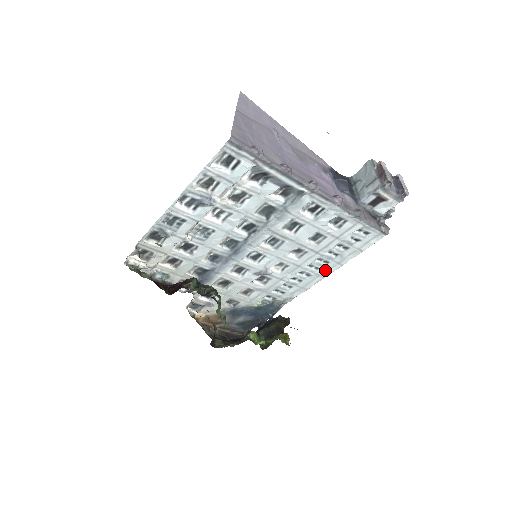
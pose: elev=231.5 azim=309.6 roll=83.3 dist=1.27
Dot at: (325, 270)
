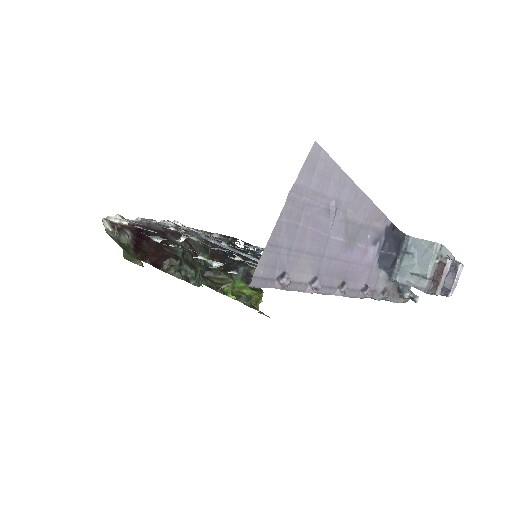
Dot at: occluded
